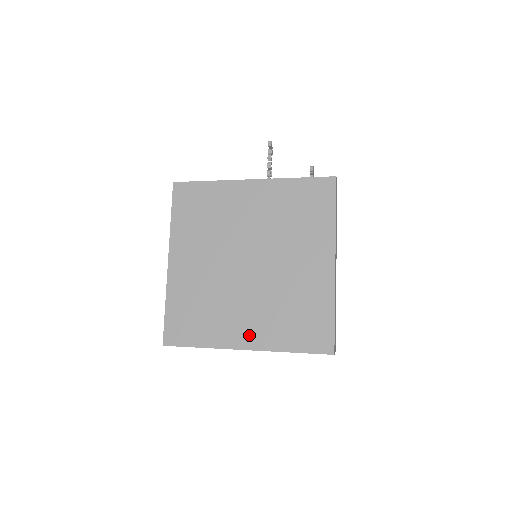
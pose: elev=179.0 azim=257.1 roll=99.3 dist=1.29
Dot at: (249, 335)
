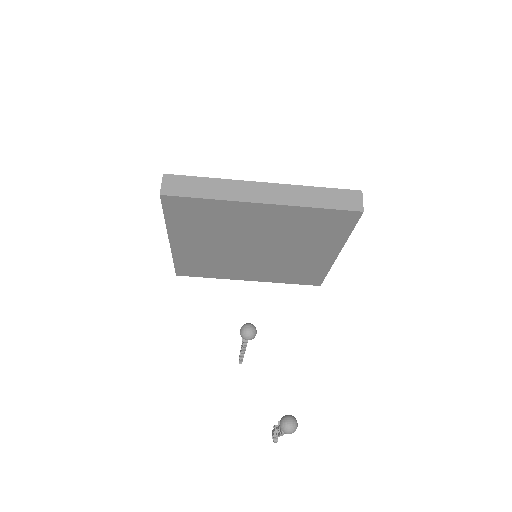
Dot at: occluded
